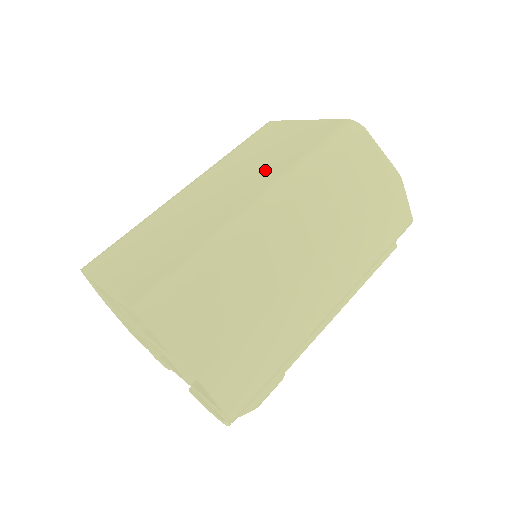
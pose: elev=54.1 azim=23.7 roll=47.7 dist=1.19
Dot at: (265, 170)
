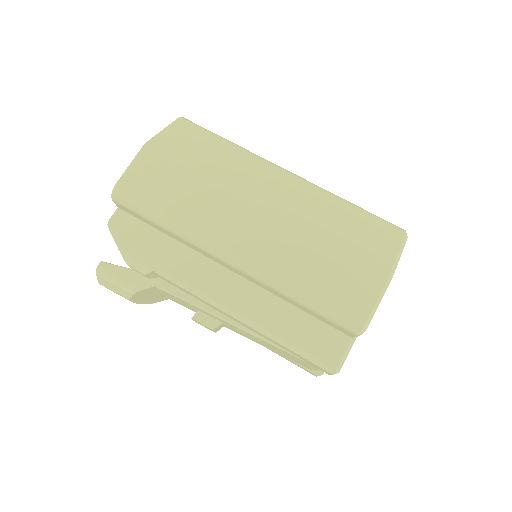
Dot at: occluded
